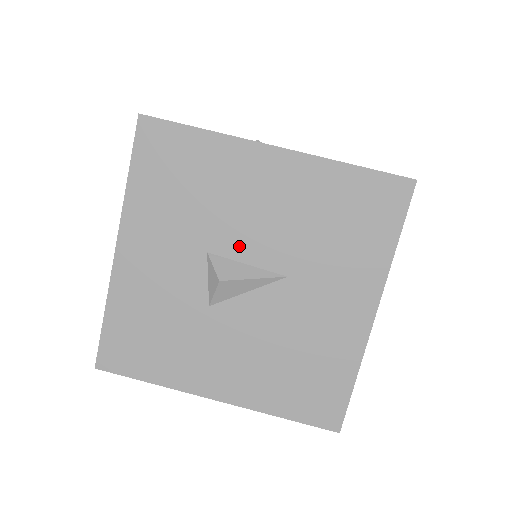
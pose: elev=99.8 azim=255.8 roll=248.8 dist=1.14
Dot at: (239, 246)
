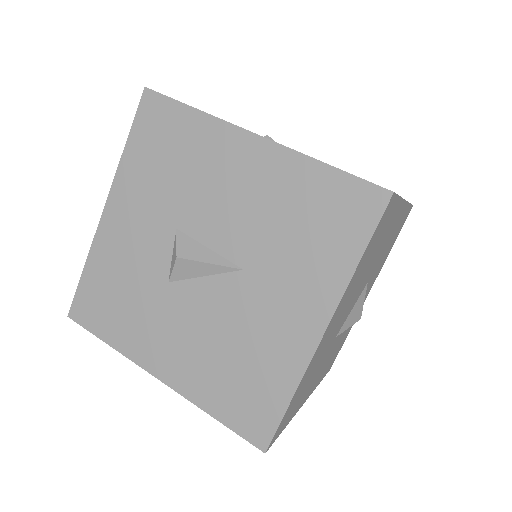
Dot at: (205, 228)
